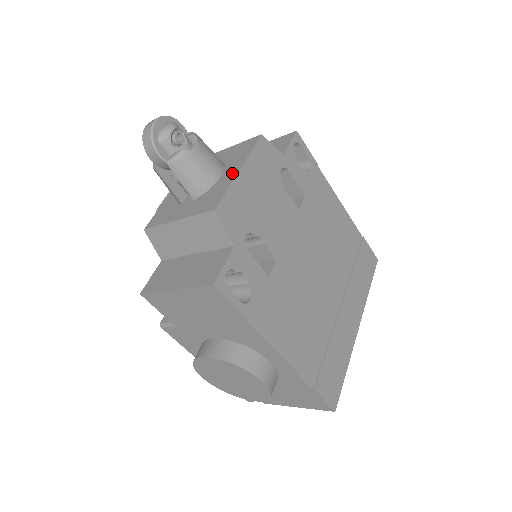
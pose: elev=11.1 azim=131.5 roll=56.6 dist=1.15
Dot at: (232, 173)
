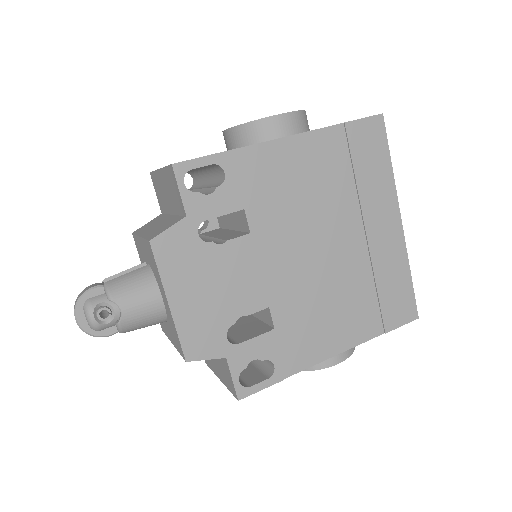
Dot at: (166, 305)
